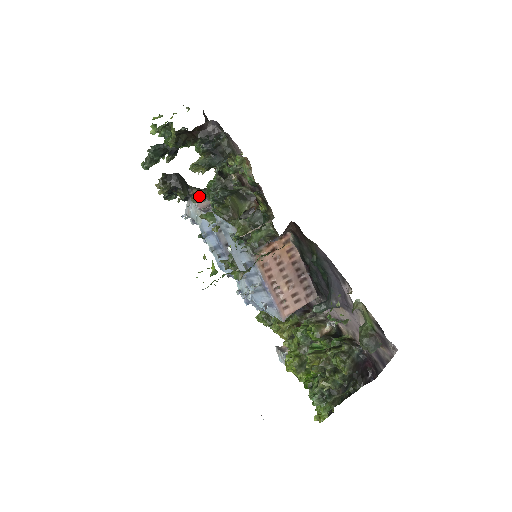
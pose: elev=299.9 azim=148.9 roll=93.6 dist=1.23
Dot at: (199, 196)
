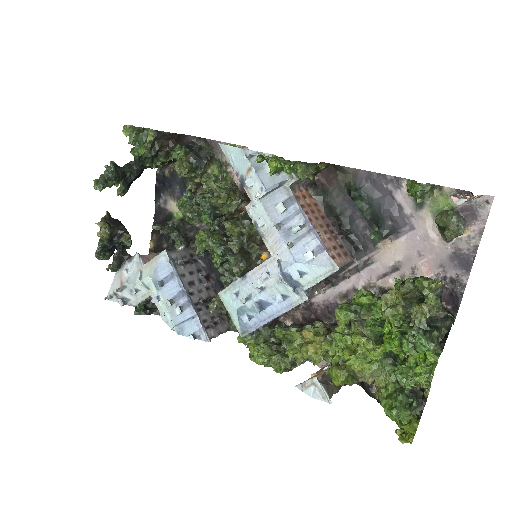
Dot at: (161, 225)
